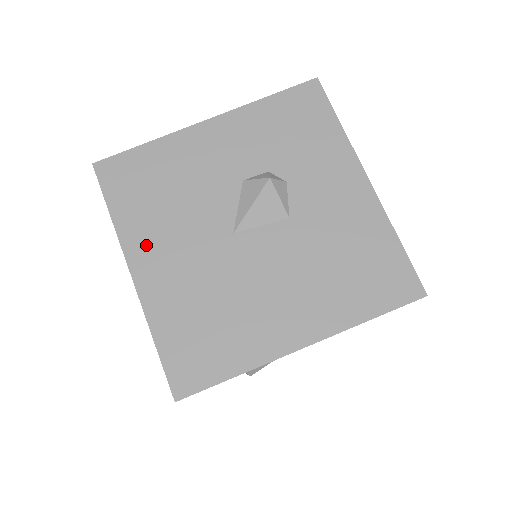
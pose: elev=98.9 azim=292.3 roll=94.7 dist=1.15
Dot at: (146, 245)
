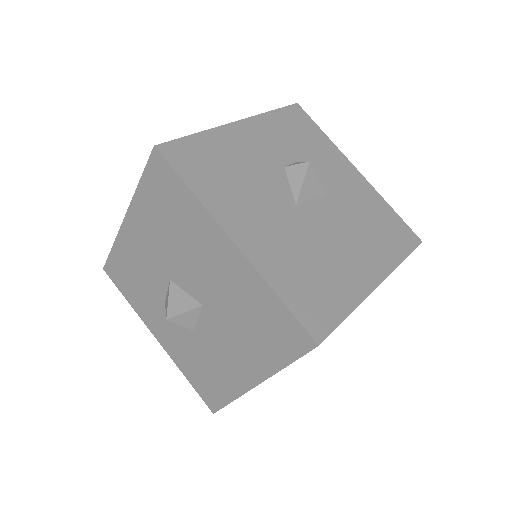
Dot at: (235, 216)
